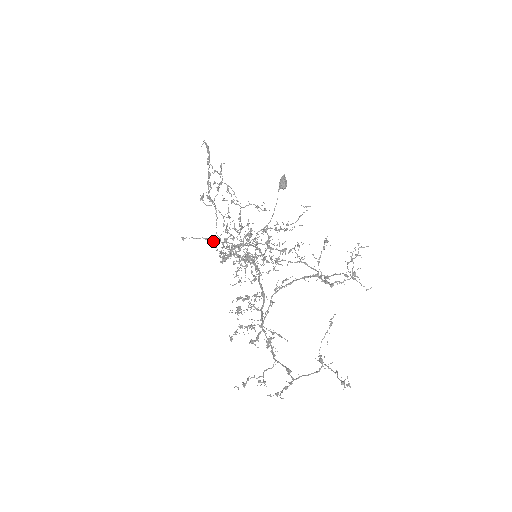
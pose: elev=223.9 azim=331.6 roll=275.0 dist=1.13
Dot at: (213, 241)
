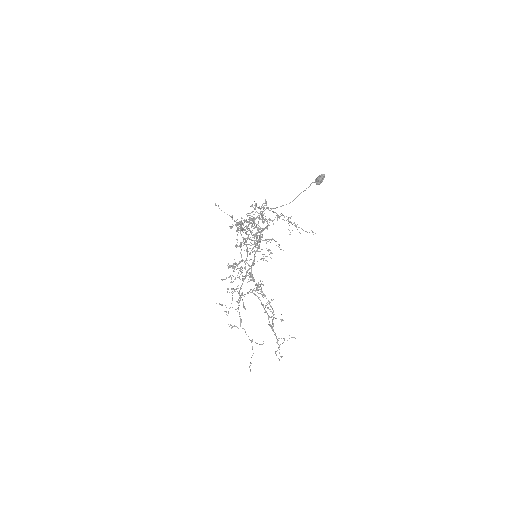
Dot at: occluded
